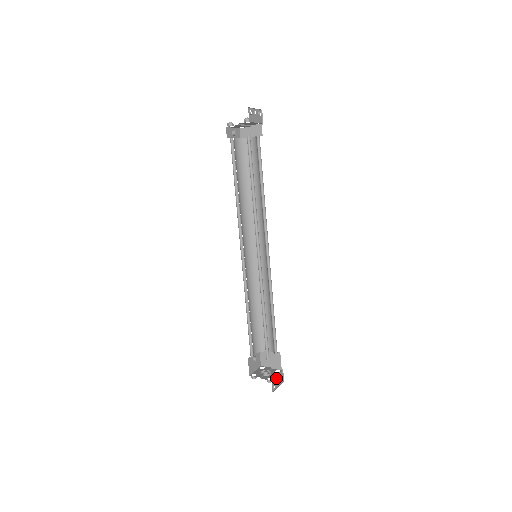
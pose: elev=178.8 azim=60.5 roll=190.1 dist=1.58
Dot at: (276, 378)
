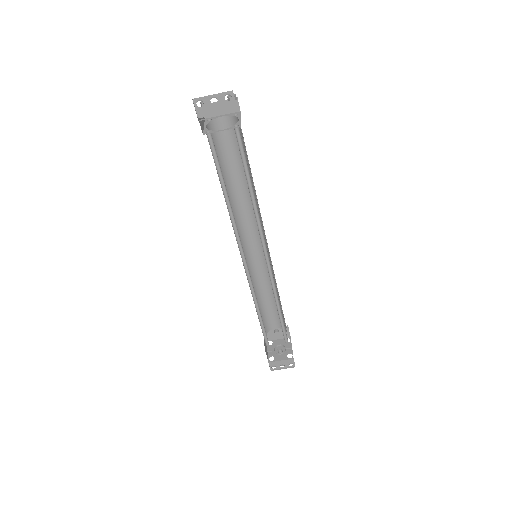
Dot at: (279, 362)
